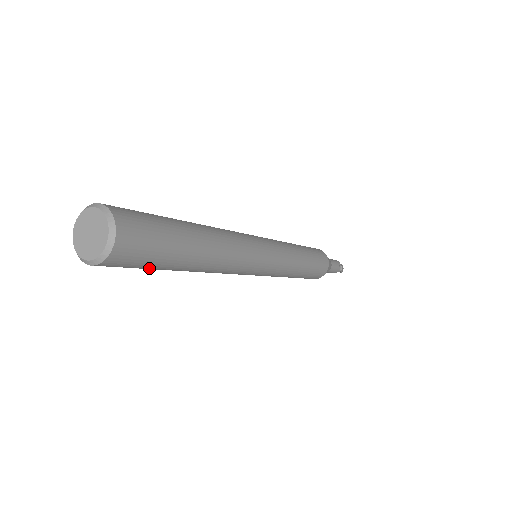
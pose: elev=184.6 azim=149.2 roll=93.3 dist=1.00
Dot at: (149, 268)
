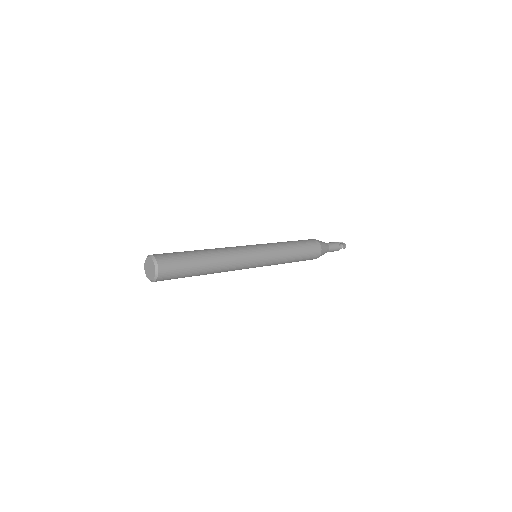
Dot at: (183, 277)
